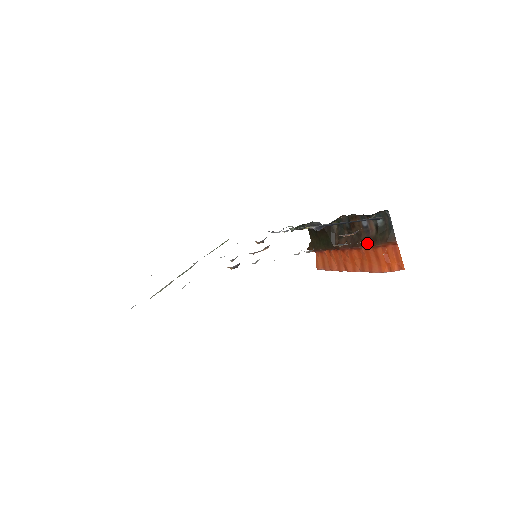
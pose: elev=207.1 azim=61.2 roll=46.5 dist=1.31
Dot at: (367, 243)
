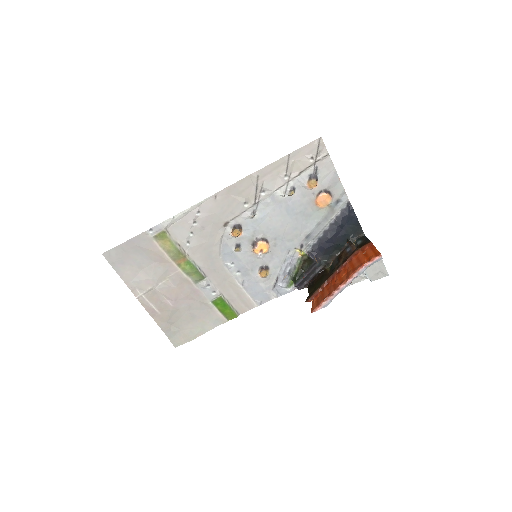
Dot at: (350, 256)
